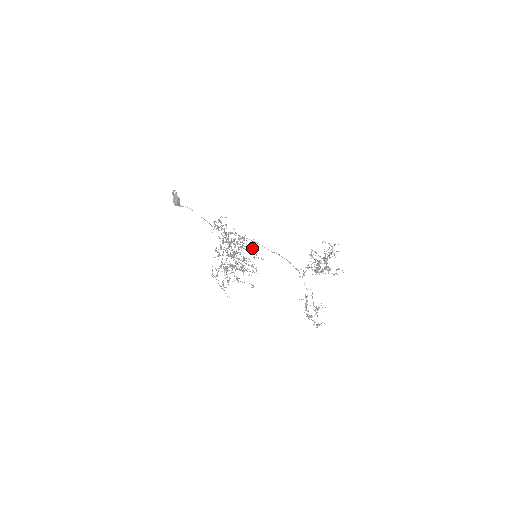
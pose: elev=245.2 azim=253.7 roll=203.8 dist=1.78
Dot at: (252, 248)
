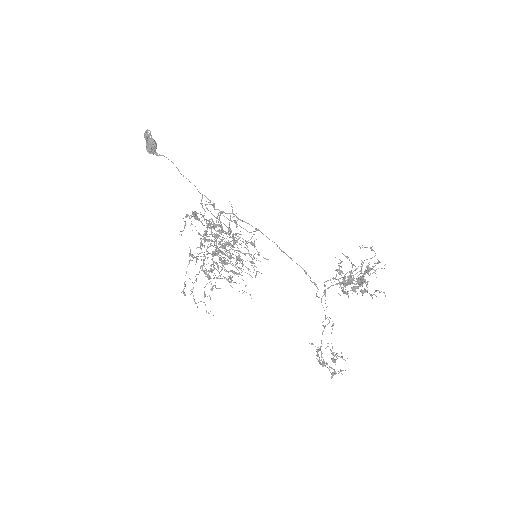
Dot at: (251, 243)
